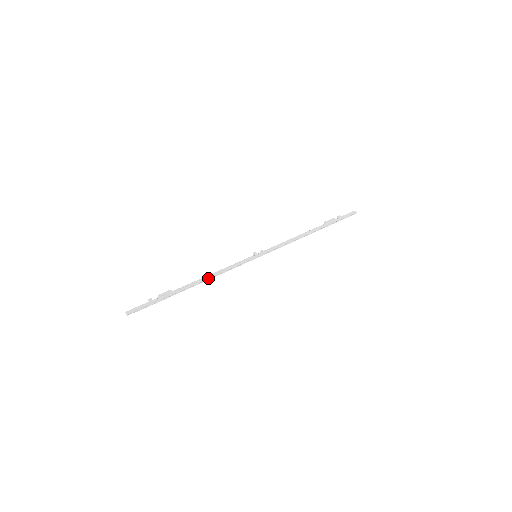
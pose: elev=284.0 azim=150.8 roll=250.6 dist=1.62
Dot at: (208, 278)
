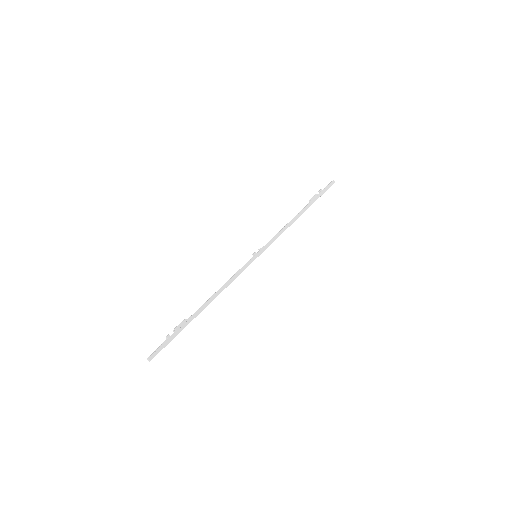
Dot at: occluded
